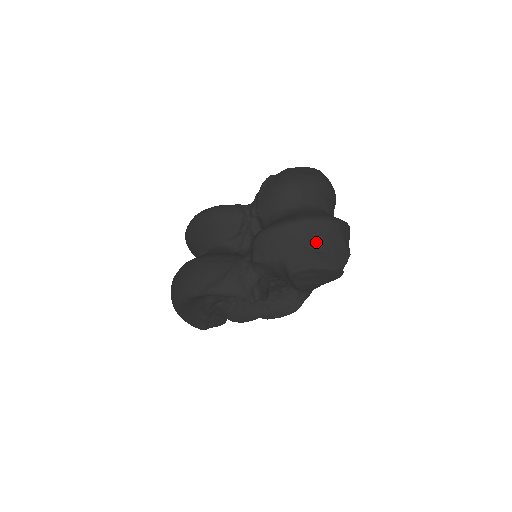
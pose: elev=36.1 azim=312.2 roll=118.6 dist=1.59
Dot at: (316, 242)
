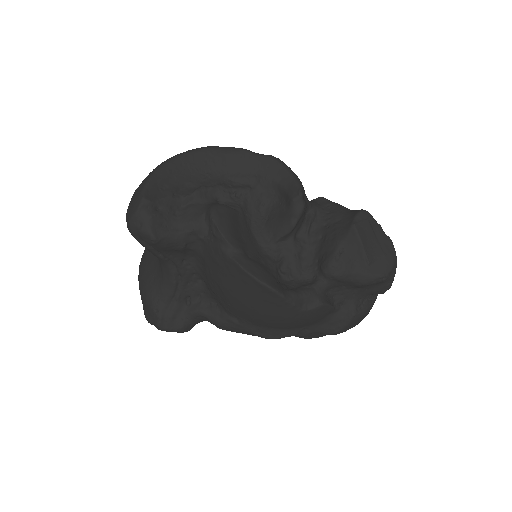
Dot at: occluded
